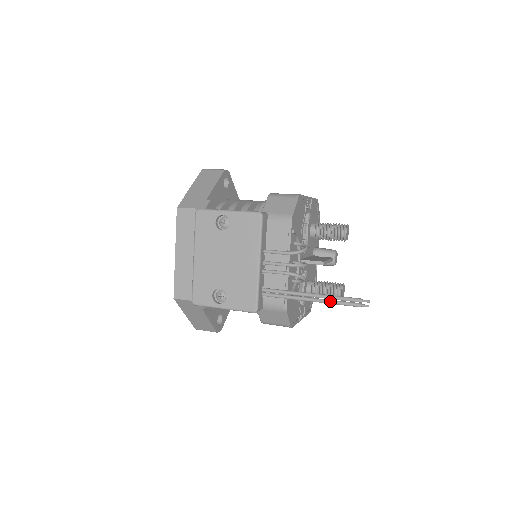
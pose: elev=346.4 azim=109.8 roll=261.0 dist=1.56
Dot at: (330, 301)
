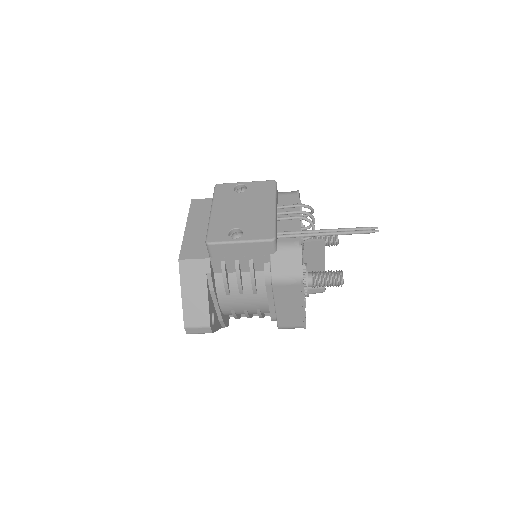
Dot at: (343, 231)
